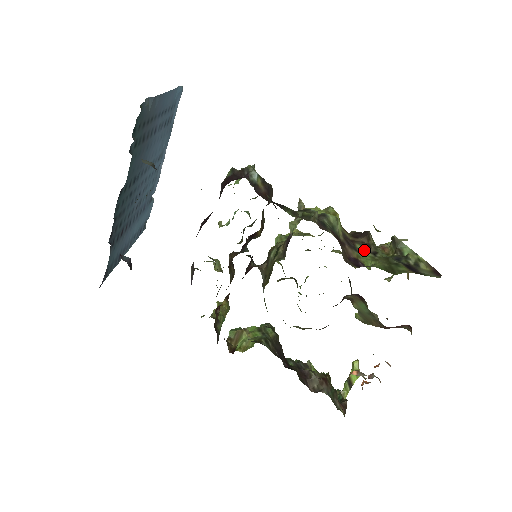
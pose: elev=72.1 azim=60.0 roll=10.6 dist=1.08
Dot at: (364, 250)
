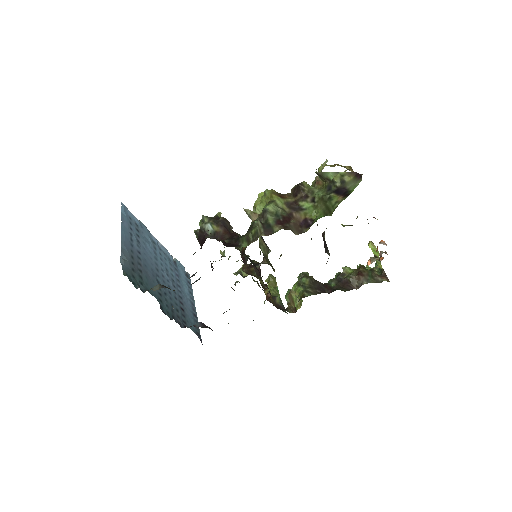
Dot at: (306, 204)
